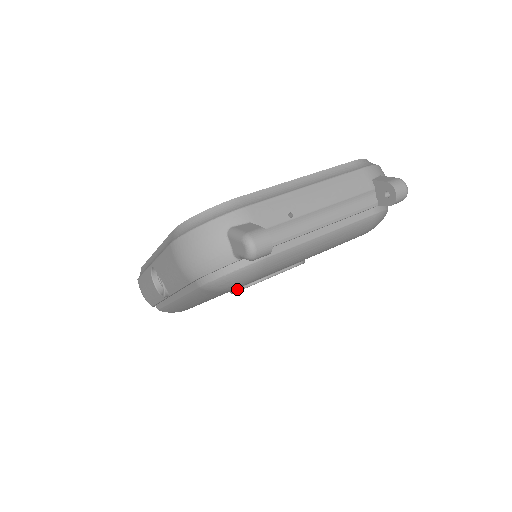
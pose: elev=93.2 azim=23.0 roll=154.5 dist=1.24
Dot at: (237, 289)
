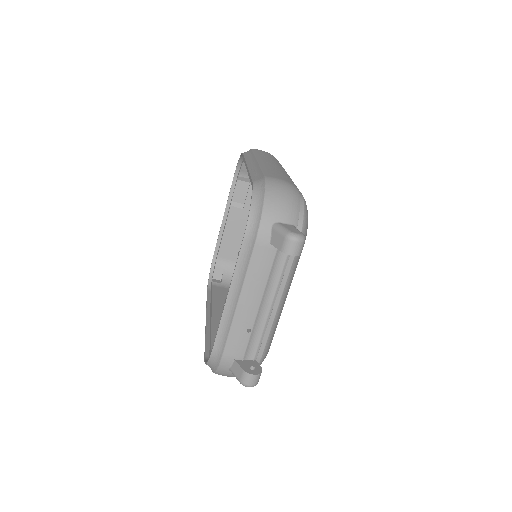
Dot at: occluded
